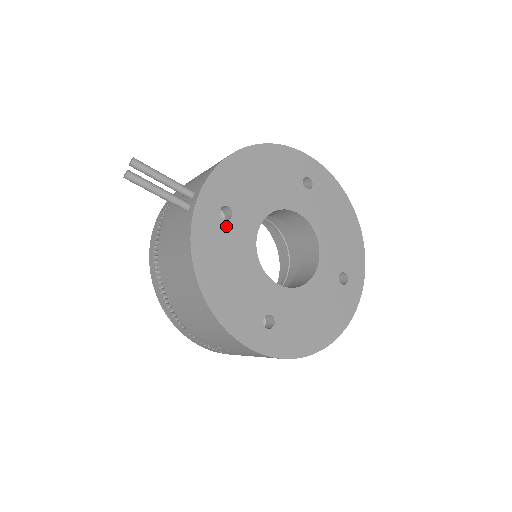
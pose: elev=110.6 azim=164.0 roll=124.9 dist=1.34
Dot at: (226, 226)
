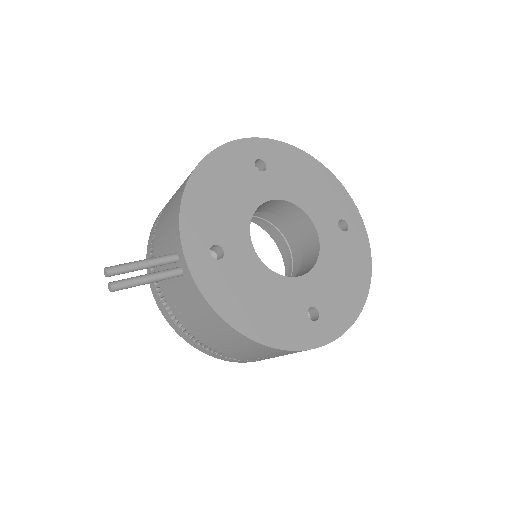
Dot at: (225, 264)
